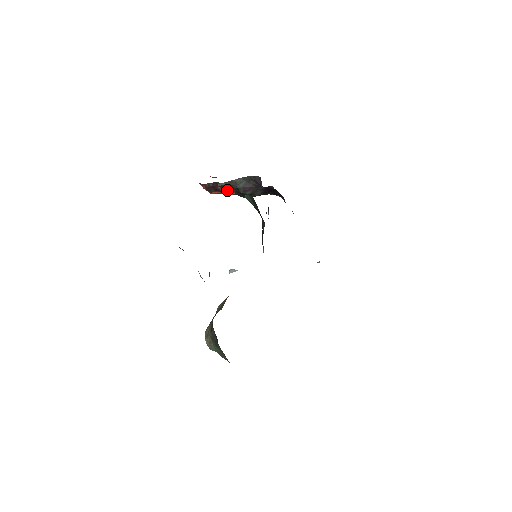
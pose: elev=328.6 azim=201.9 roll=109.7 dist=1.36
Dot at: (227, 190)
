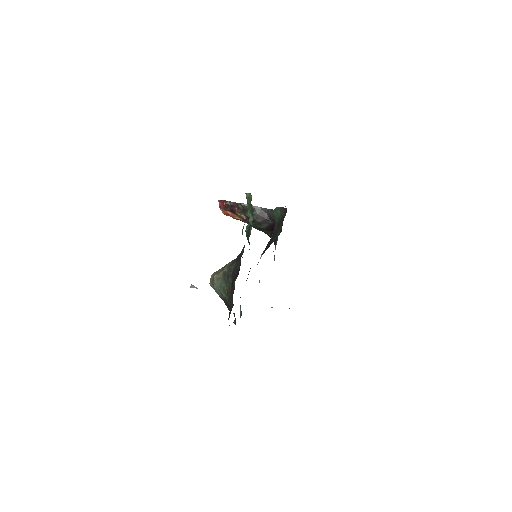
Dot at: (241, 213)
